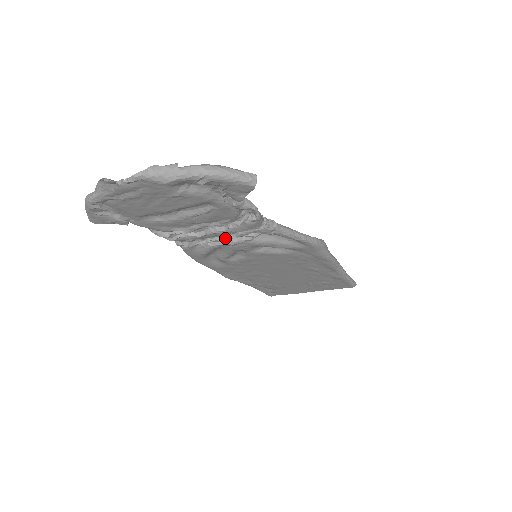
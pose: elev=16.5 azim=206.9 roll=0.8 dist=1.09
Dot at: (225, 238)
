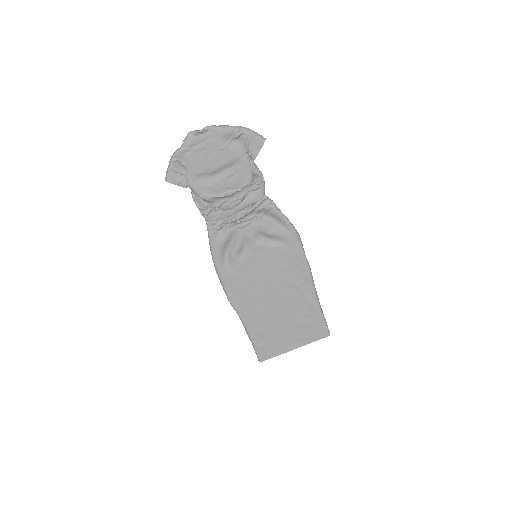
Dot at: (240, 216)
